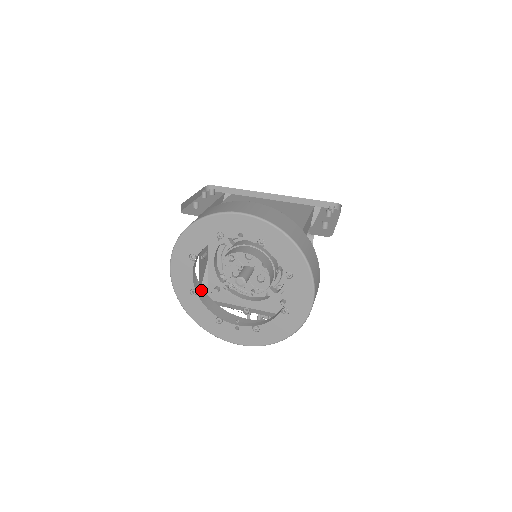
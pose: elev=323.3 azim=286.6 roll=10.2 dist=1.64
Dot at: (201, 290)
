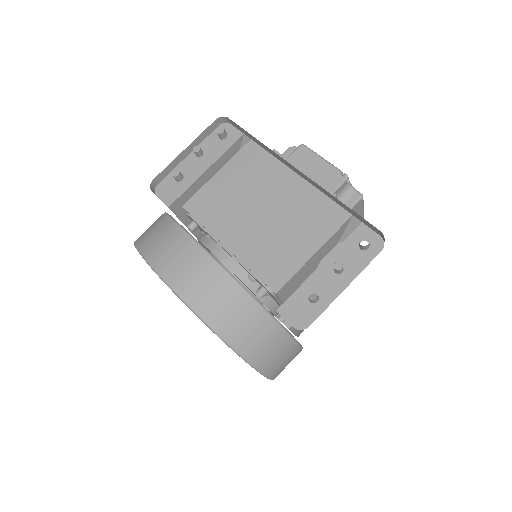
Dot at: occluded
